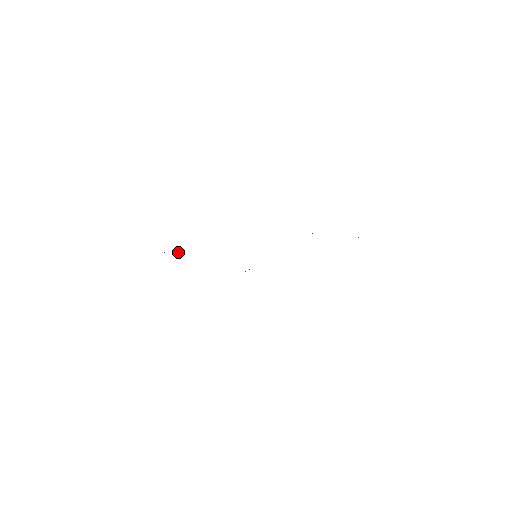
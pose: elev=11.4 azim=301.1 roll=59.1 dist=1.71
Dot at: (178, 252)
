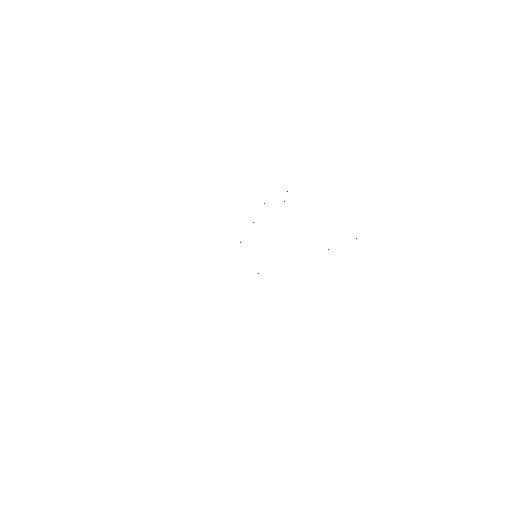
Dot at: occluded
